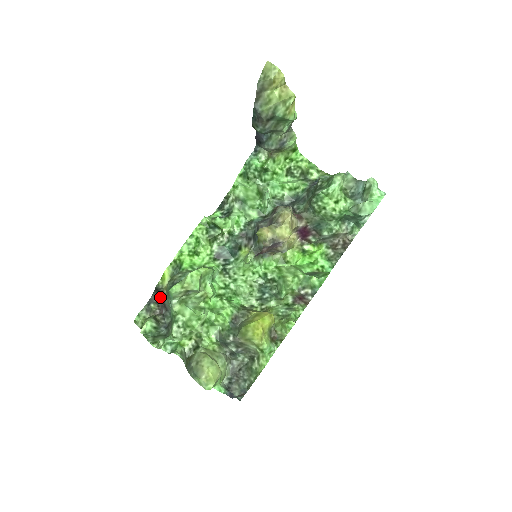
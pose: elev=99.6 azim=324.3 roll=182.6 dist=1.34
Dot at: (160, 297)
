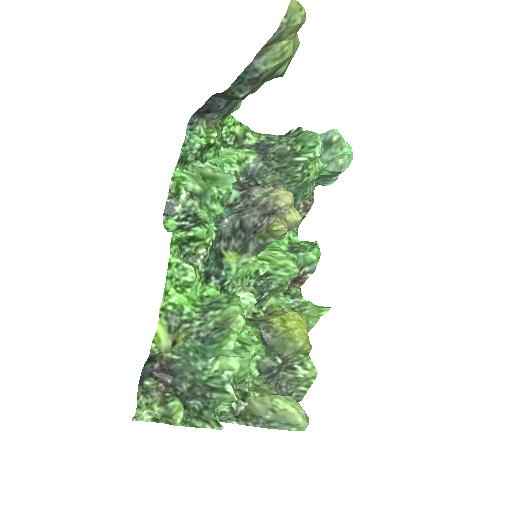
Dot at: (154, 366)
